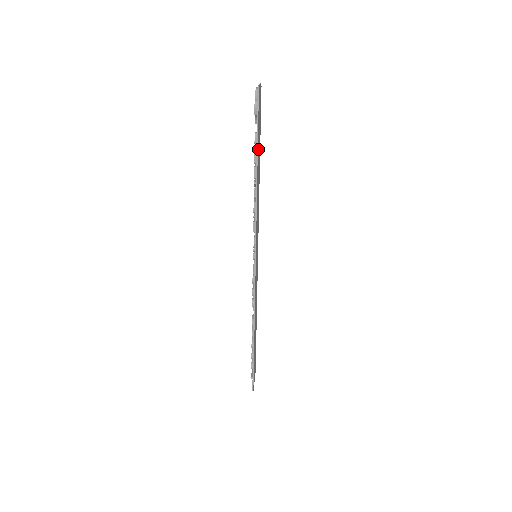
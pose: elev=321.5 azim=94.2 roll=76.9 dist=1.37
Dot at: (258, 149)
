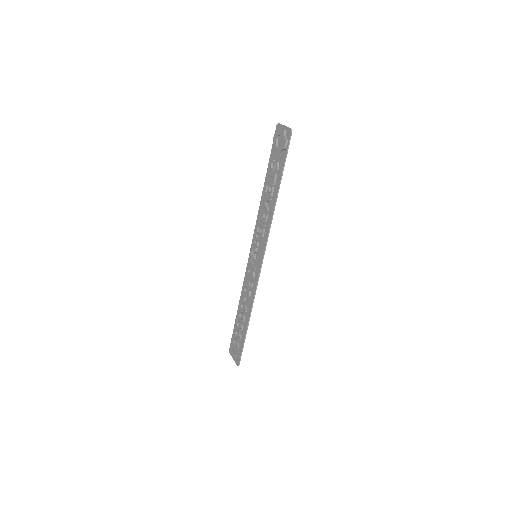
Dot at: (278, 174)
